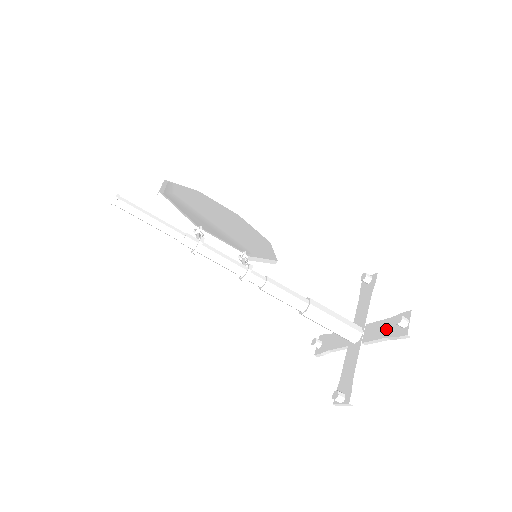
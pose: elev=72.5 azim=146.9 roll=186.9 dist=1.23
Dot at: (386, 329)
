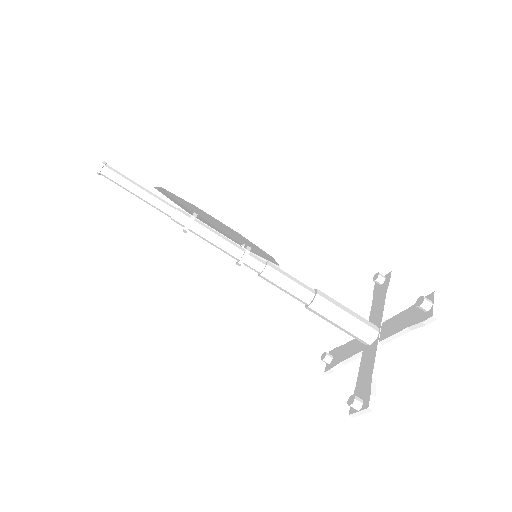
Dot at: (406, 319)
